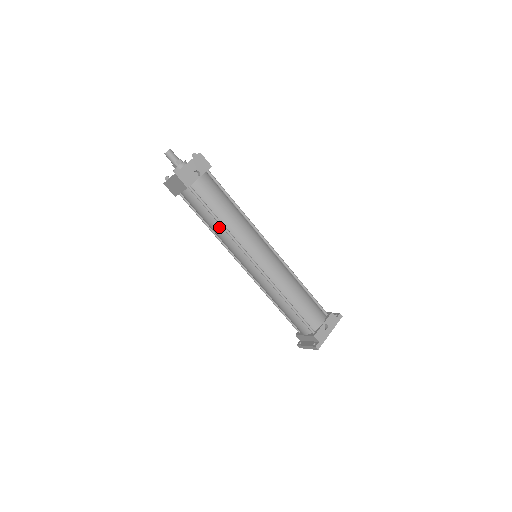
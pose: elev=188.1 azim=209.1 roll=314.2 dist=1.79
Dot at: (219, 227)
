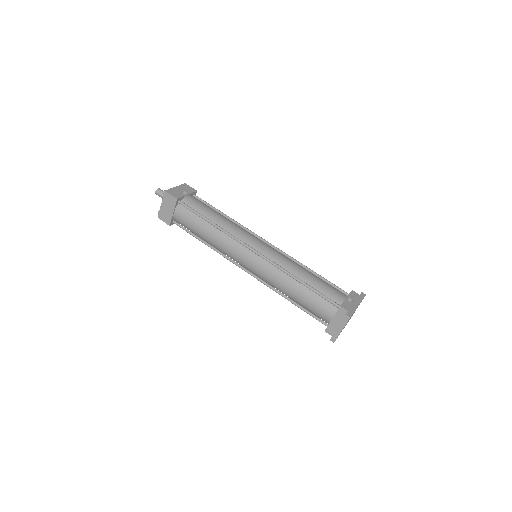
Dot at: (213, 229)
